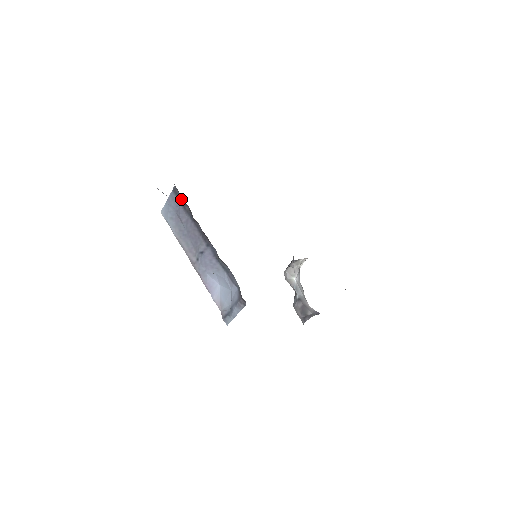
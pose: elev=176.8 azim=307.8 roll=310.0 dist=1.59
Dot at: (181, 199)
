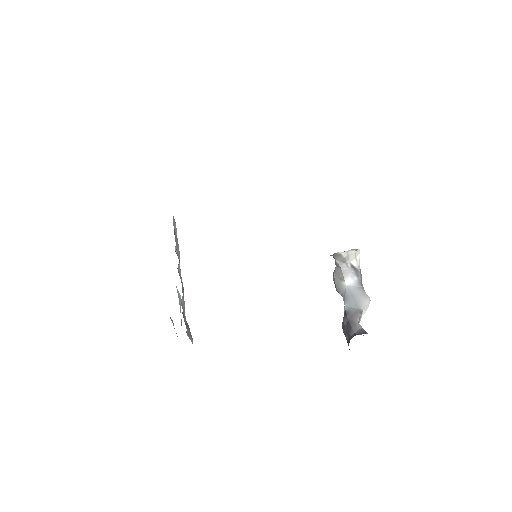
Dot at: occluded
